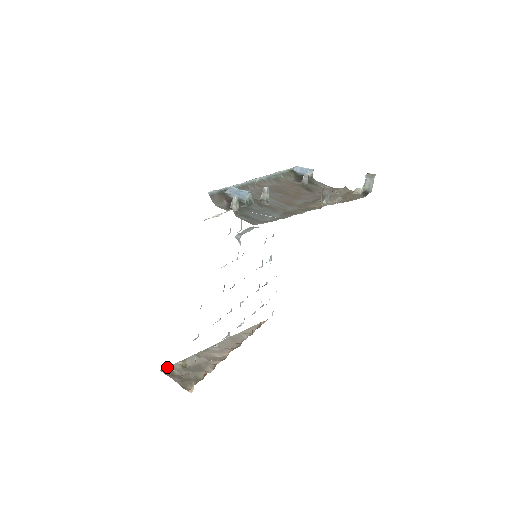
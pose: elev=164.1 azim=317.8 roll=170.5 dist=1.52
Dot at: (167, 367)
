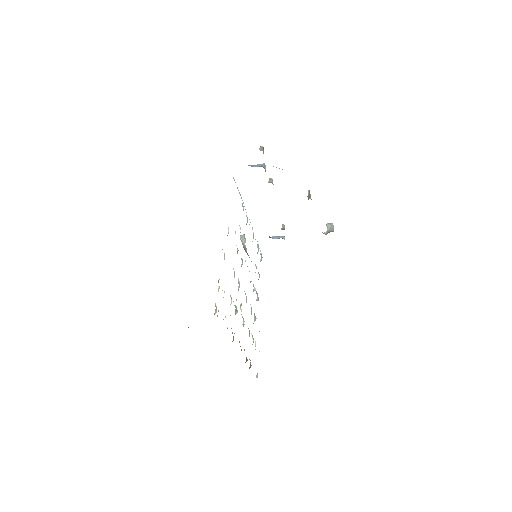
Dot at: occluded
